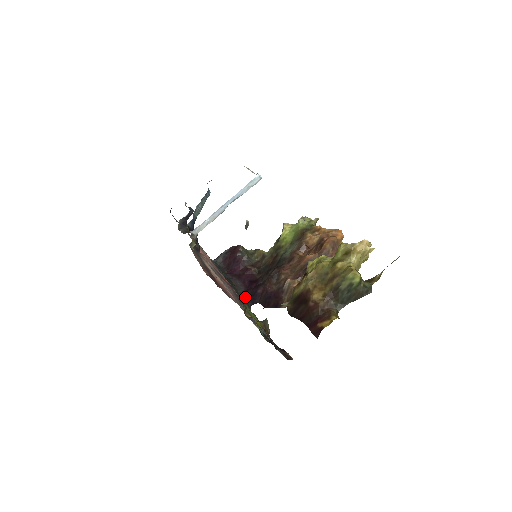
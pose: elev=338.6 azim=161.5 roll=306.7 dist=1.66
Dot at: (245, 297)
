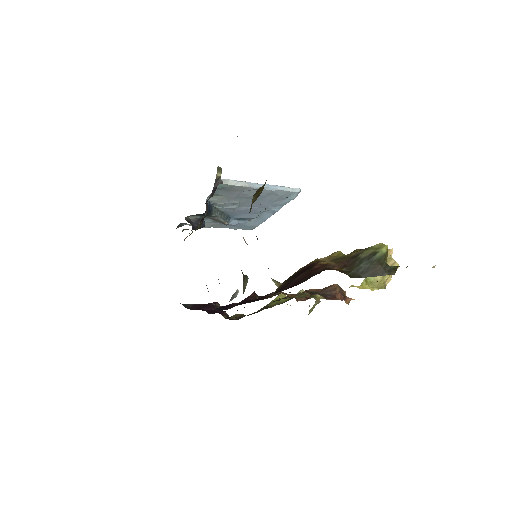
Dot at: occluded
